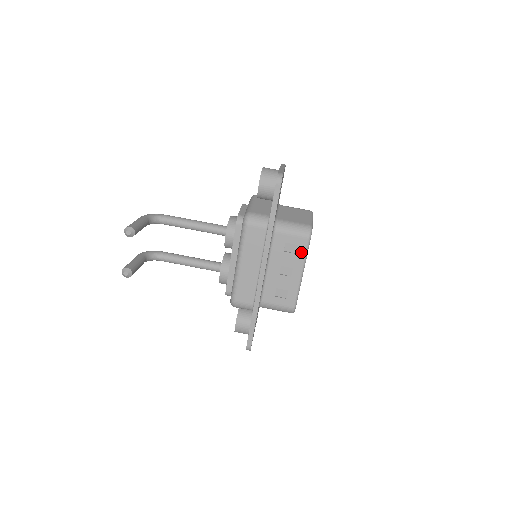
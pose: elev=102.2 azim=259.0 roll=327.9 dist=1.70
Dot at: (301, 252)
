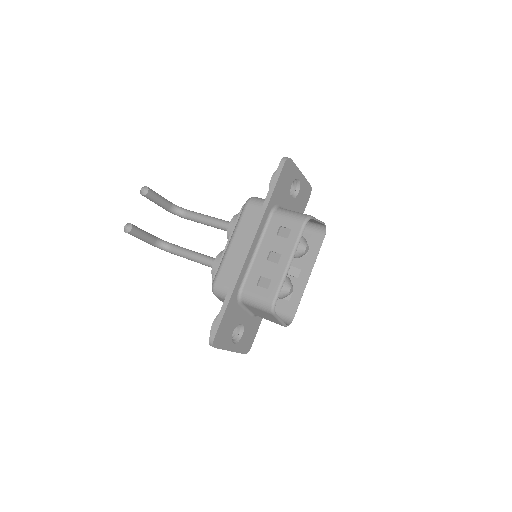
Dot at: (293, 237)
